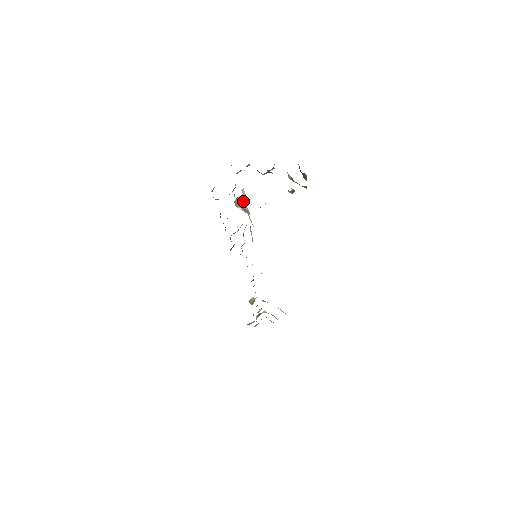
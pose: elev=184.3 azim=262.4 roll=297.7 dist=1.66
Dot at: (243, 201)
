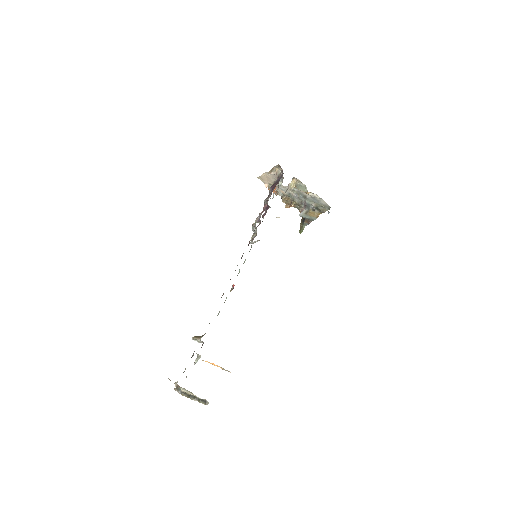
Dot at: occluded
